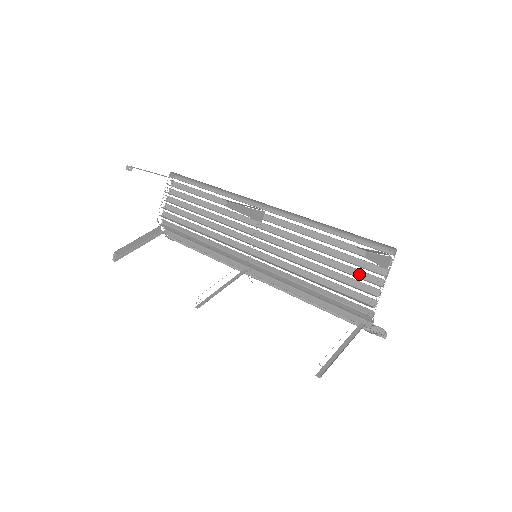
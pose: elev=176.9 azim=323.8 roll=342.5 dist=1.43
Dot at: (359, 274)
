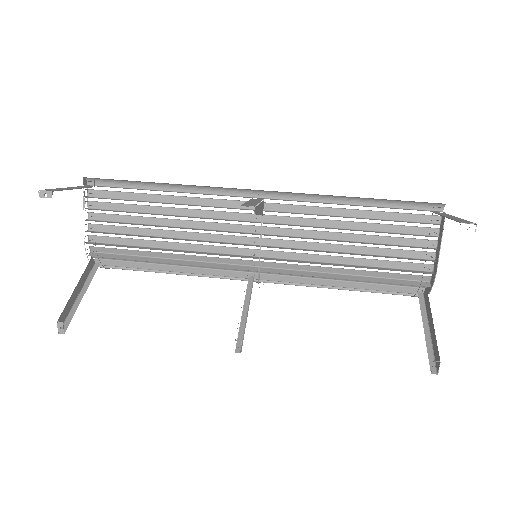
Dot at: (406, 242)
